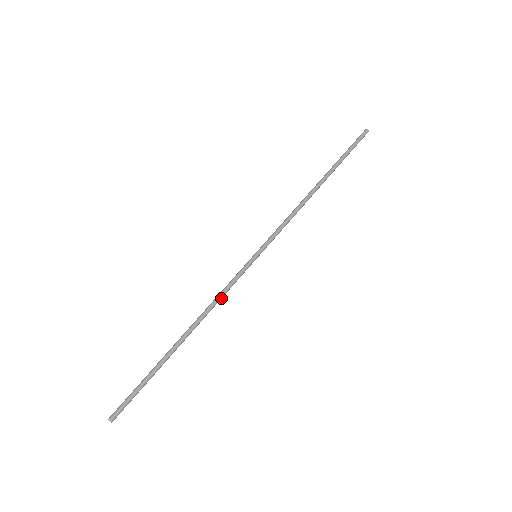
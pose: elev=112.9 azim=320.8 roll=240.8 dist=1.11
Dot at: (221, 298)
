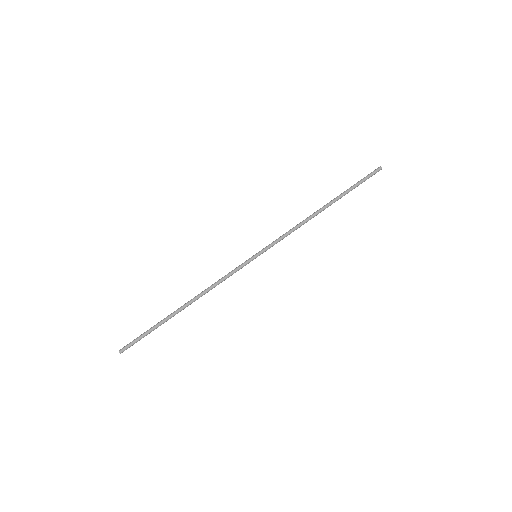
Dot at: (220, 282)
